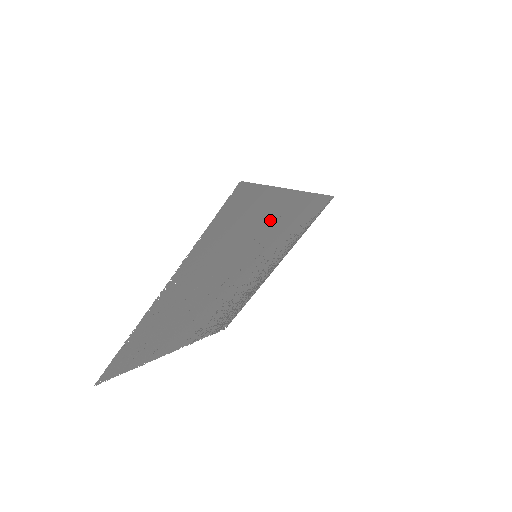
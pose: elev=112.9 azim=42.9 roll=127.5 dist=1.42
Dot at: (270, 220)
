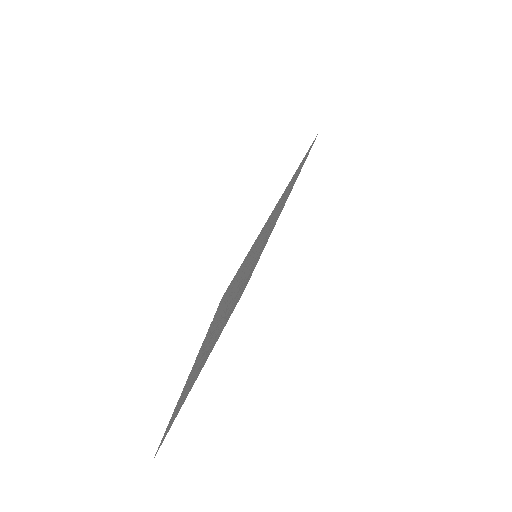
Dot at: (261, 238)
